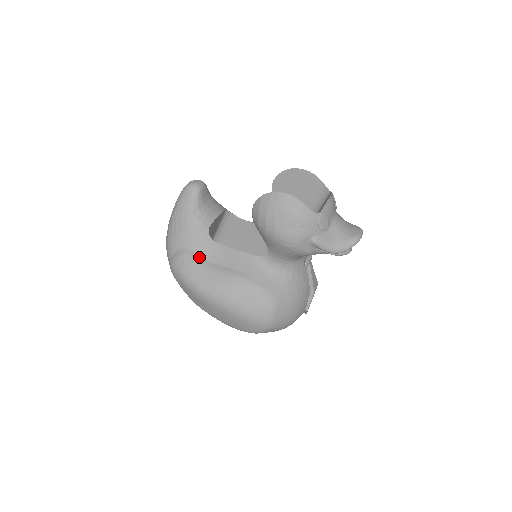
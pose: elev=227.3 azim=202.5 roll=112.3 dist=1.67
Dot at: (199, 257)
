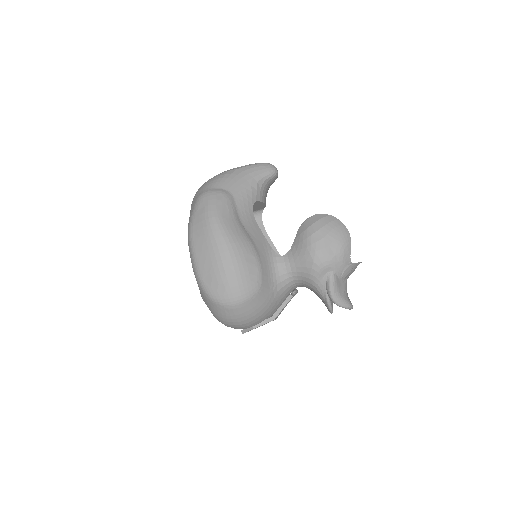
Dot at: (236, 208)
